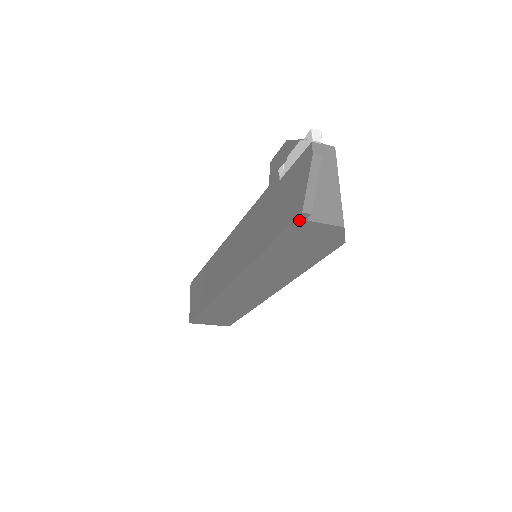
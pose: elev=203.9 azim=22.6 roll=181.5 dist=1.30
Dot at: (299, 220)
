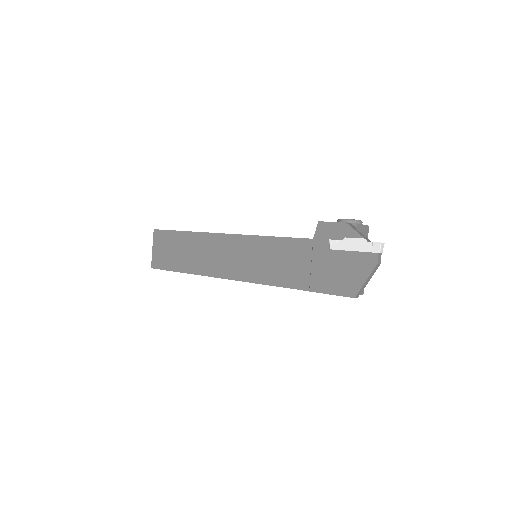
Dot at: (346, 296)
